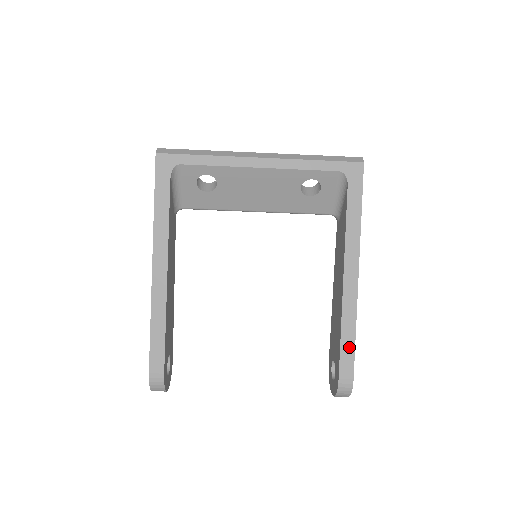
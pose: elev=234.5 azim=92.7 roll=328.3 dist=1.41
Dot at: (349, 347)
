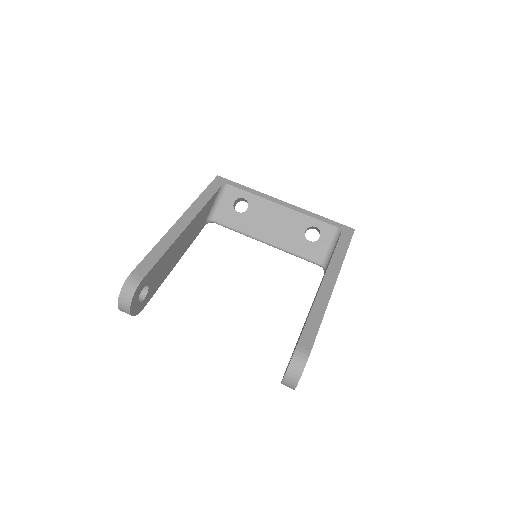
Dot at: (314, 326)
